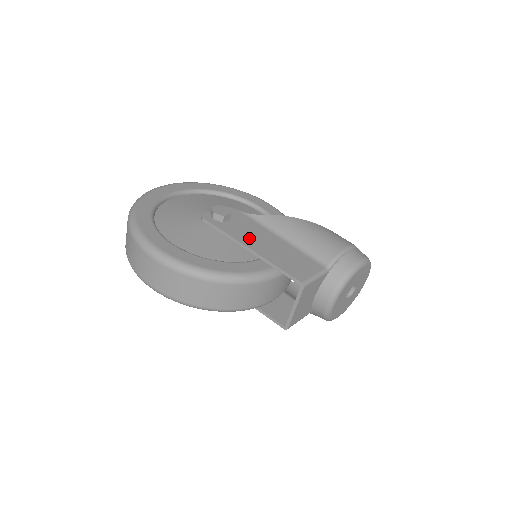
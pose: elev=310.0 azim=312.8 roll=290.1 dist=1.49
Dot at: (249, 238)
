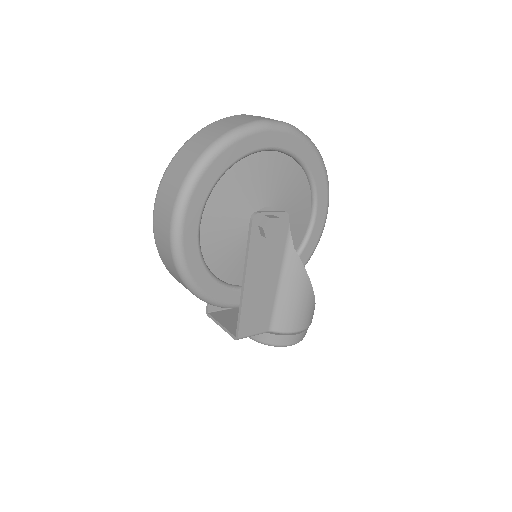
Dot at: (258, 269)
